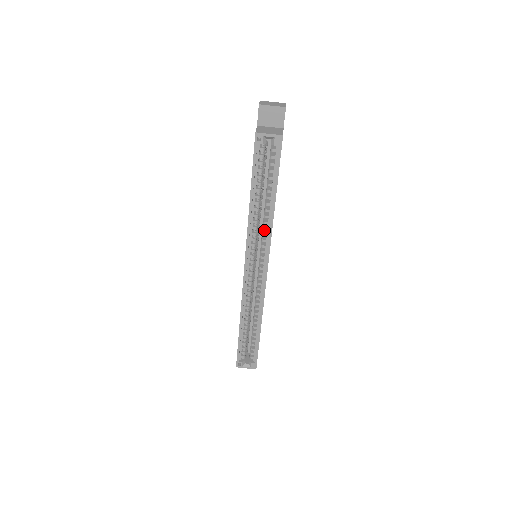
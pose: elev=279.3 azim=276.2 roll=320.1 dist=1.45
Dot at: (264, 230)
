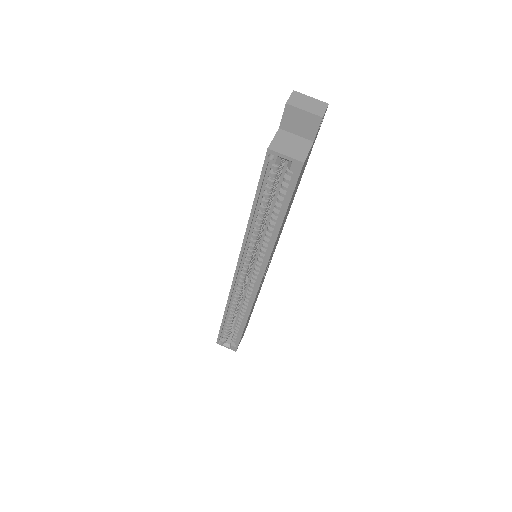
Dot at: occluded
